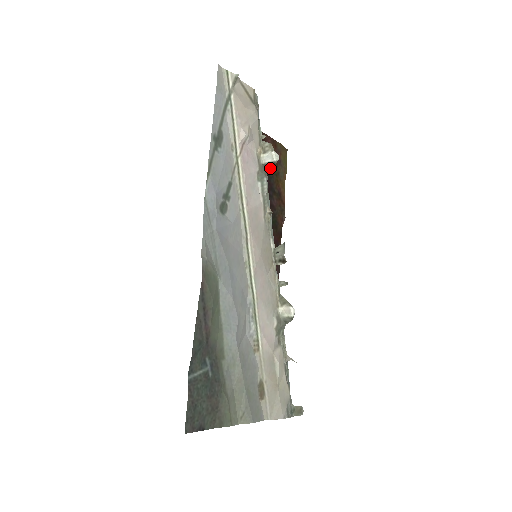
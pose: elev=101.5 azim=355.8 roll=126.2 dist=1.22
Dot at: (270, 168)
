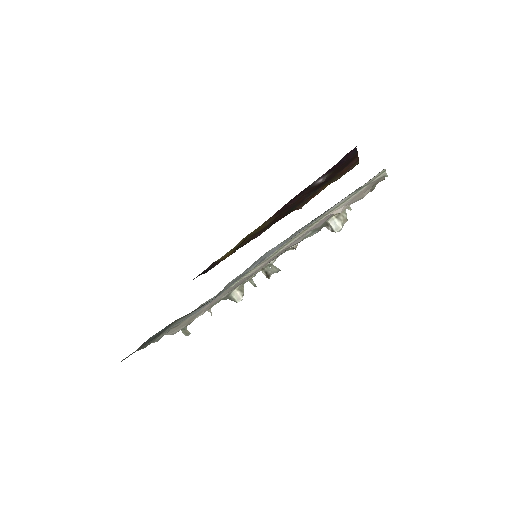
Dot at: (332, 178)
